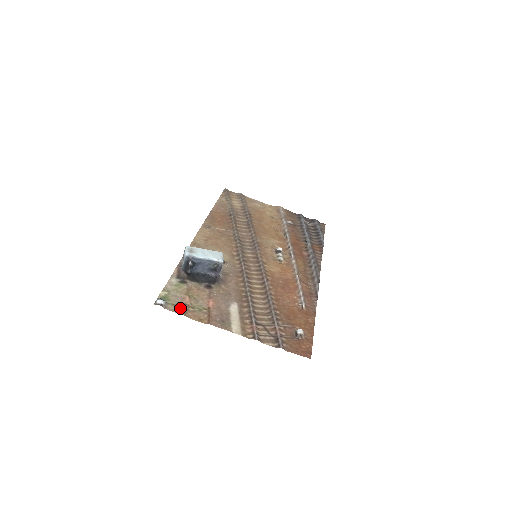
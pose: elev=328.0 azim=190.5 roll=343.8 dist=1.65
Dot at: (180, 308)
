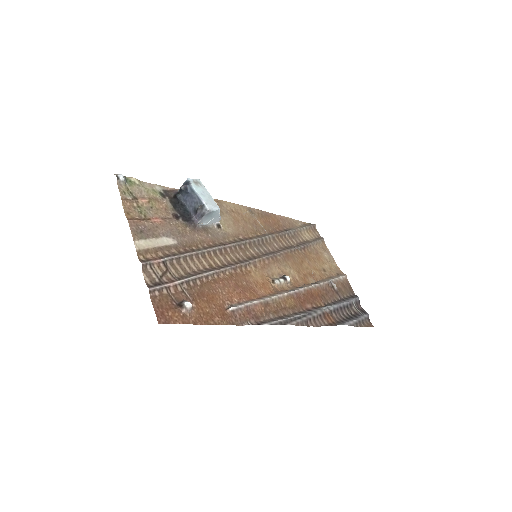
Dot at: (128, 195)
